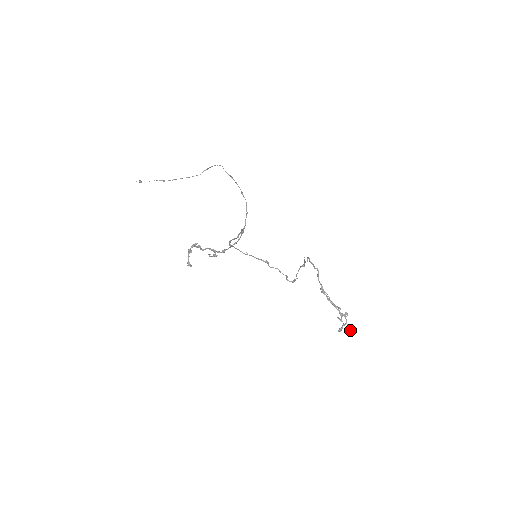
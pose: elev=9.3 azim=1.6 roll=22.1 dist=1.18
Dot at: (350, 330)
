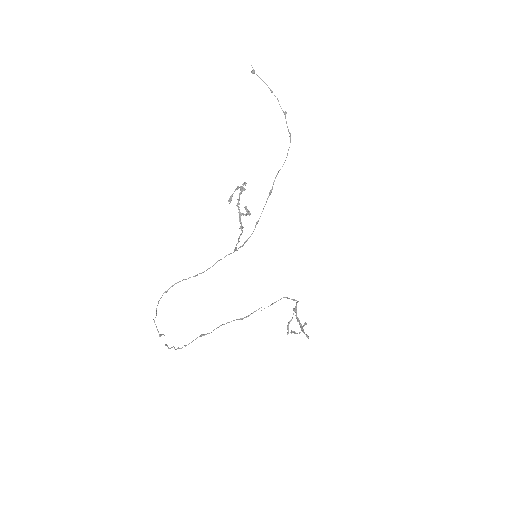
Dot at: (306, 335)
